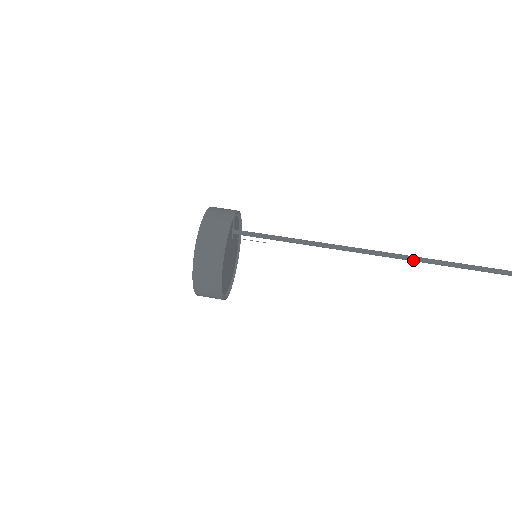
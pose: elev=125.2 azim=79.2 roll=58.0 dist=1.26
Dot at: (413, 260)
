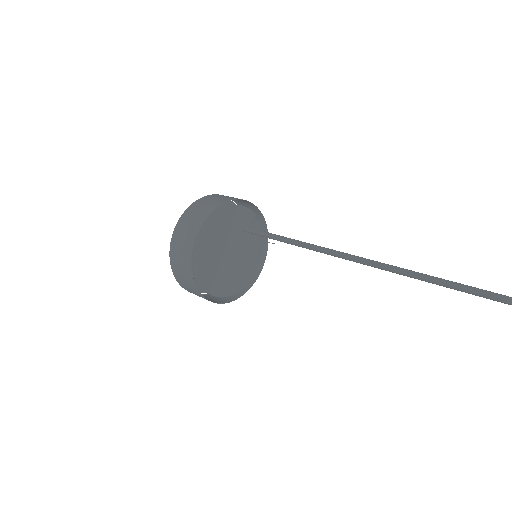
Dot at: (450, 284)
